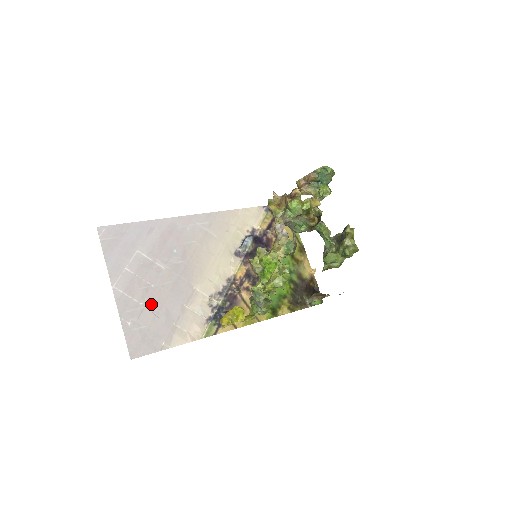
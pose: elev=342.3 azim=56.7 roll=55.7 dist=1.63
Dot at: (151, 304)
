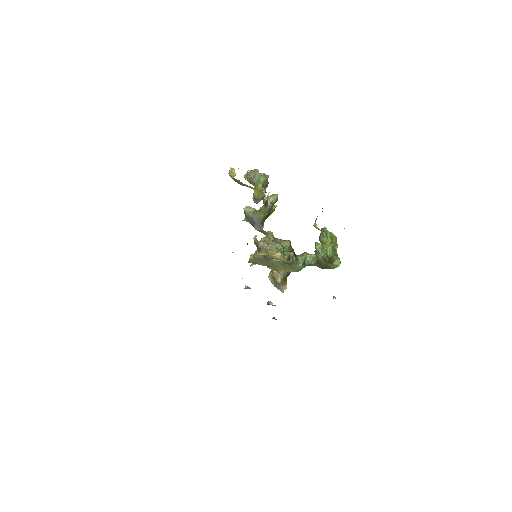
Dot at: occluded
